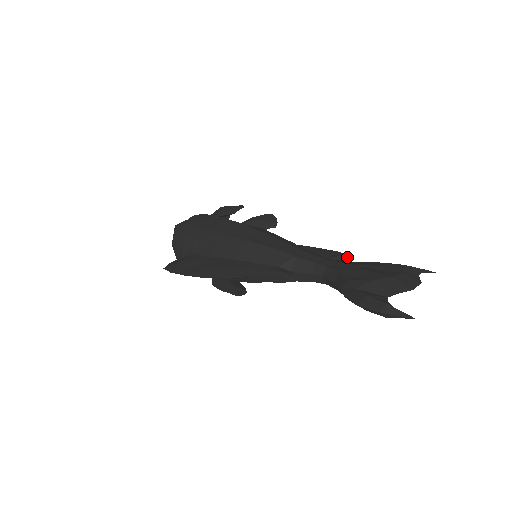
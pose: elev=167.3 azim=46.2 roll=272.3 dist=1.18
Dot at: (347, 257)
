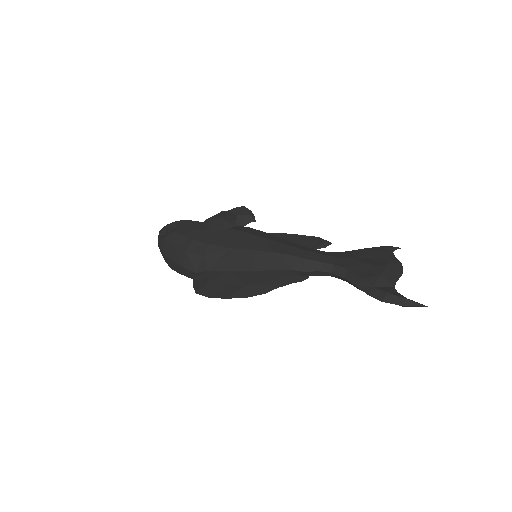
Dot at: (329, 243)
